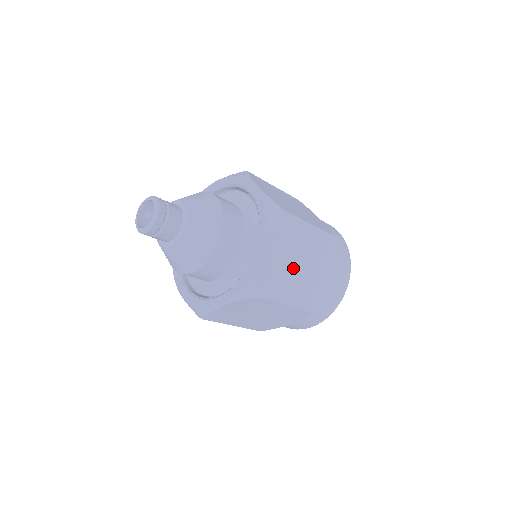
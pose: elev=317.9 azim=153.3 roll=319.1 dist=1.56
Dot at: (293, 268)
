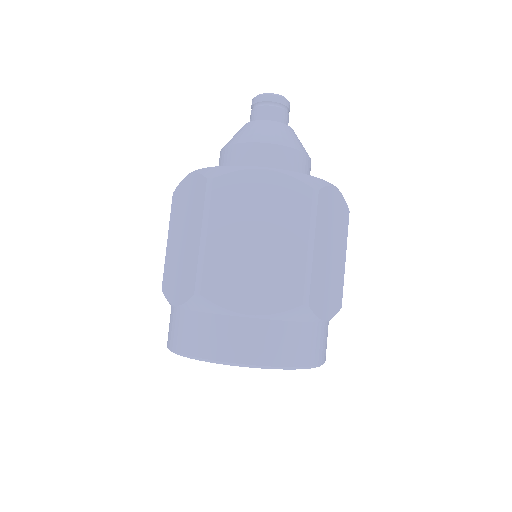
Dot at: (251, 227)
